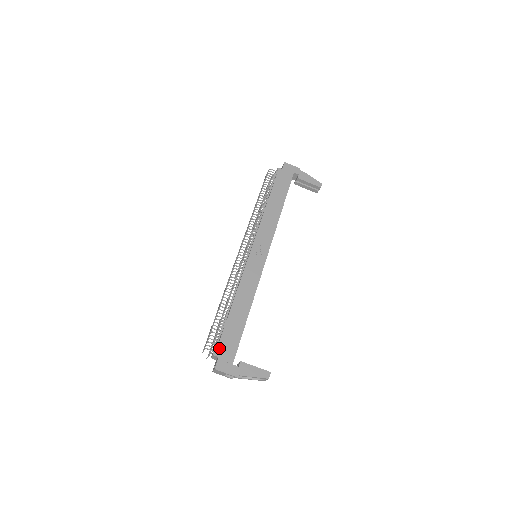
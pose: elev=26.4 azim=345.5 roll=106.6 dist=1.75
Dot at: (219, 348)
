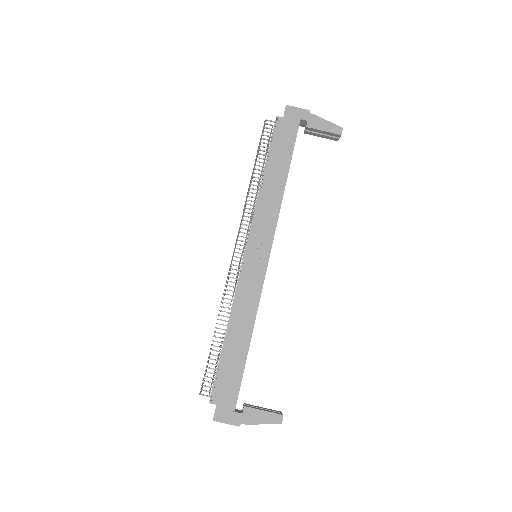
Dot at: (216, 393)
